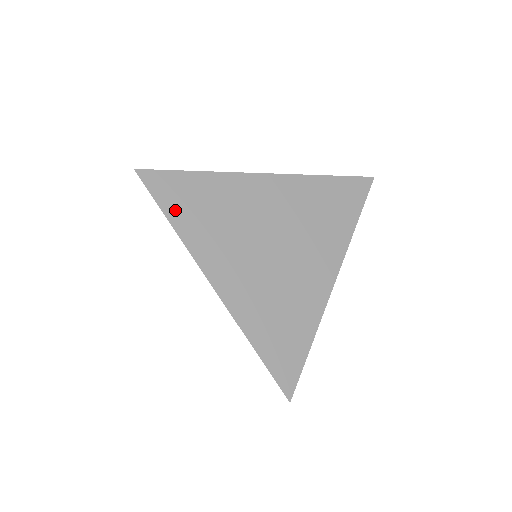
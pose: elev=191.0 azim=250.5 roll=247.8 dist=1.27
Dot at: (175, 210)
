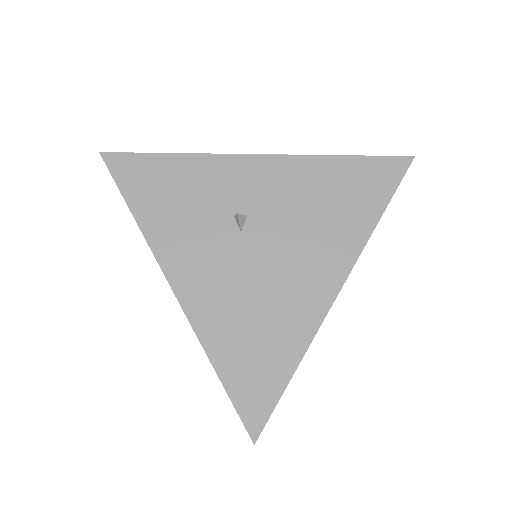
Dot at: occluded
